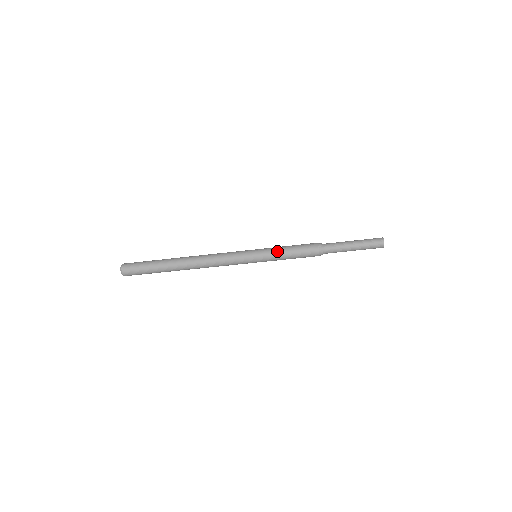
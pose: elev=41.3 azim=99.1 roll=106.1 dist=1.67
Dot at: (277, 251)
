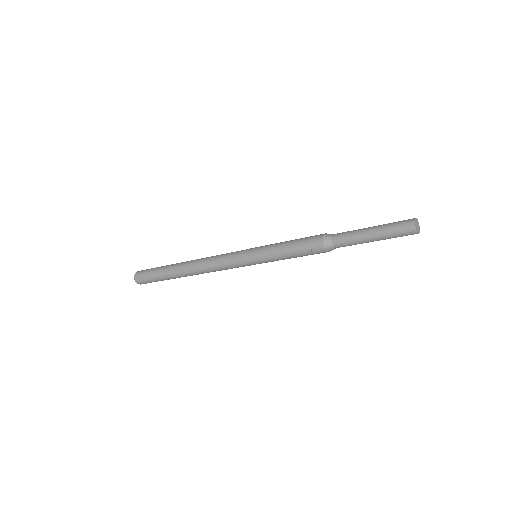
Dot at: (277, 258)
